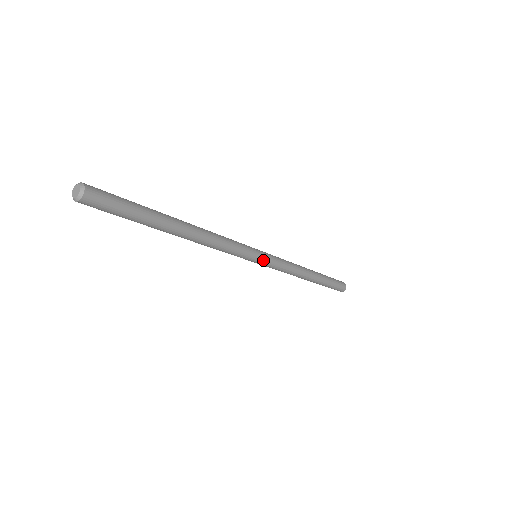
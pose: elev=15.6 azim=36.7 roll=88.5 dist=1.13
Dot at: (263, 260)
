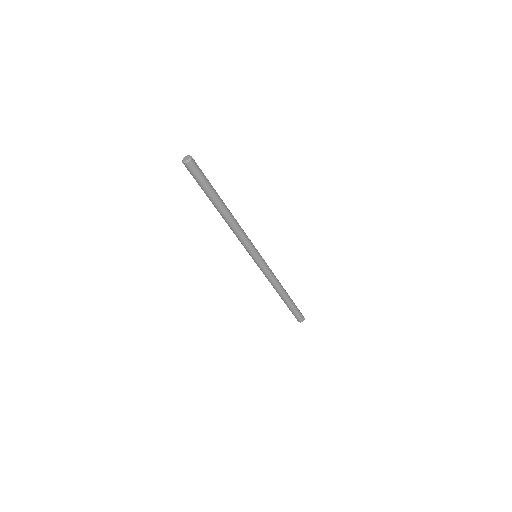
Dot at: (261, 256)
